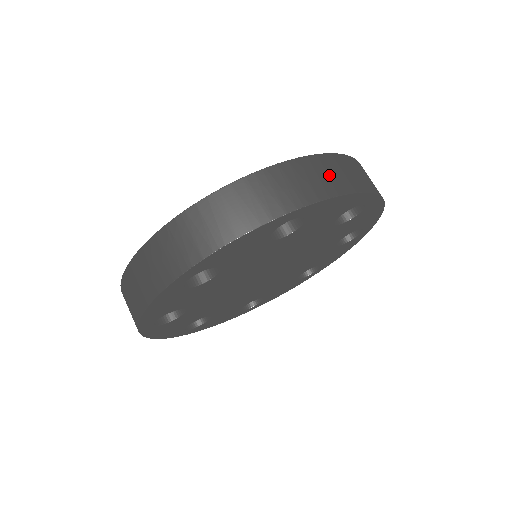
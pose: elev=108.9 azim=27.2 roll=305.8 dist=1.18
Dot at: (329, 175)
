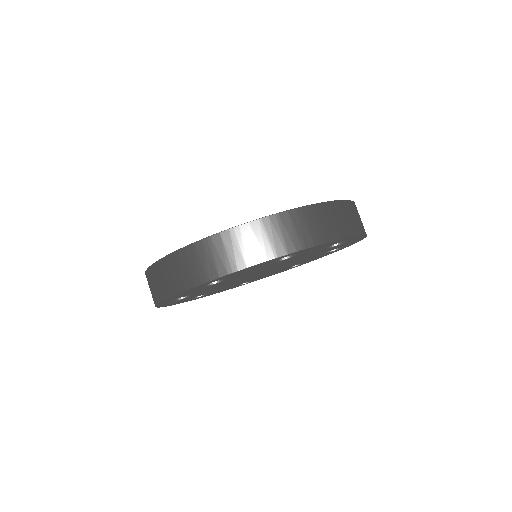
Dot at: (326, 223)
